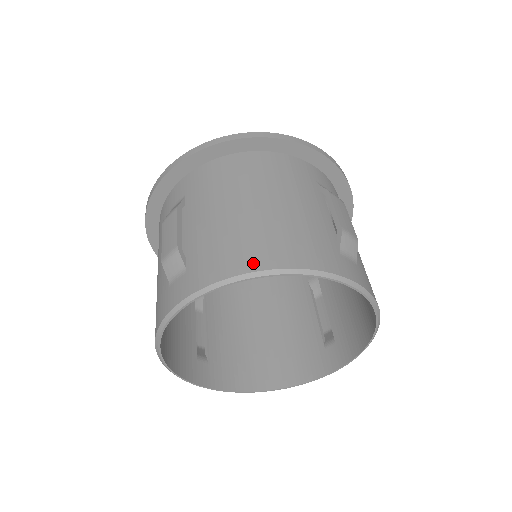
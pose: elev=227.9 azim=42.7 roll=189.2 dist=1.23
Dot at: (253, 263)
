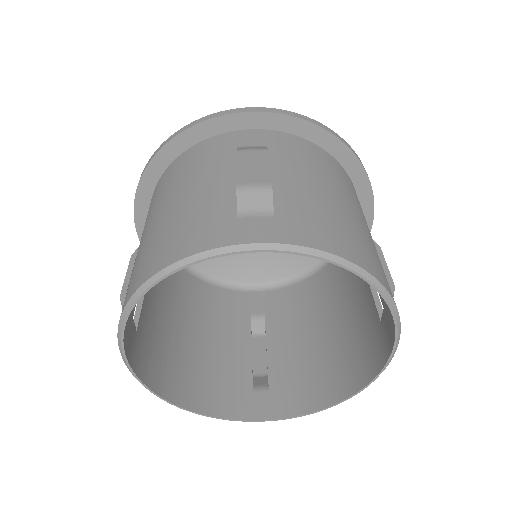
Dot at: (359, 259)
